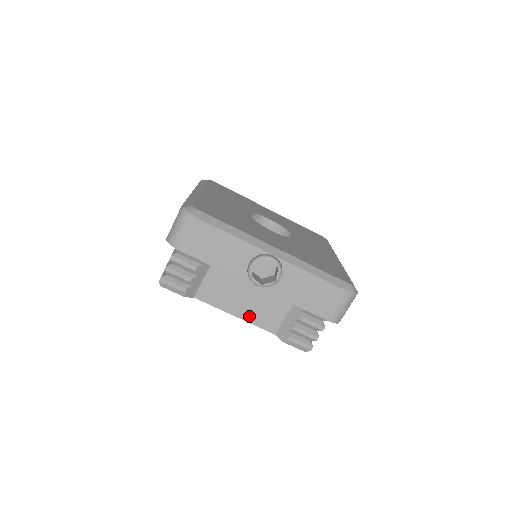
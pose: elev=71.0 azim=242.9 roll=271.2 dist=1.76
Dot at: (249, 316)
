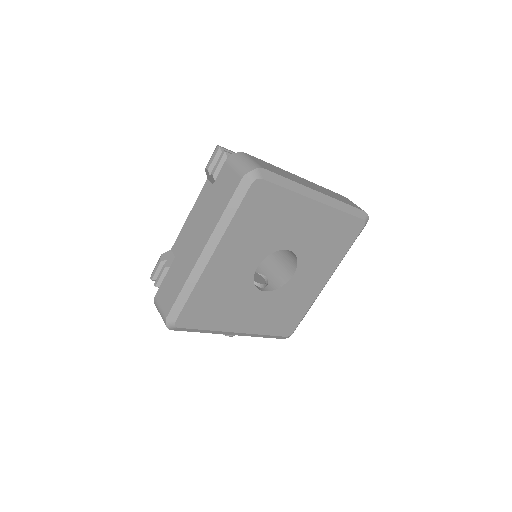
Dot at: occluded
